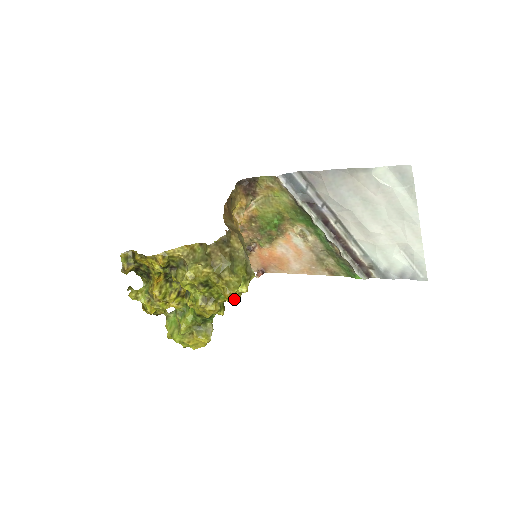
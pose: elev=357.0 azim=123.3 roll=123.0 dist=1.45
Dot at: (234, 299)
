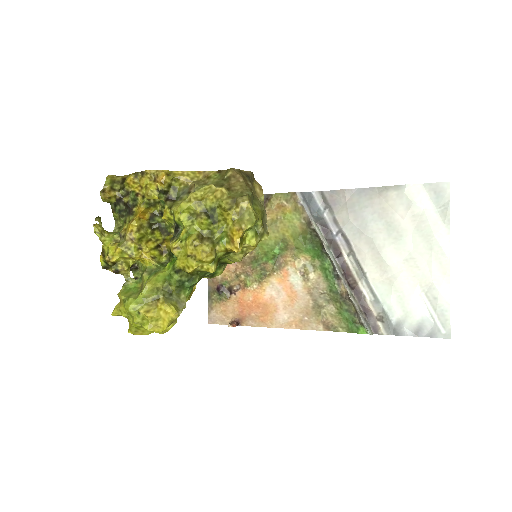
Dot at: (241, 241)
